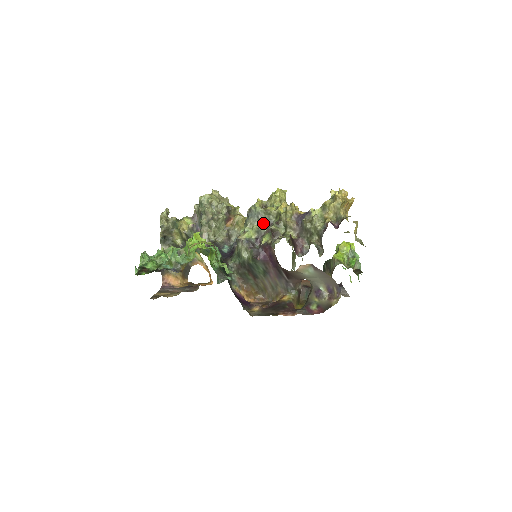
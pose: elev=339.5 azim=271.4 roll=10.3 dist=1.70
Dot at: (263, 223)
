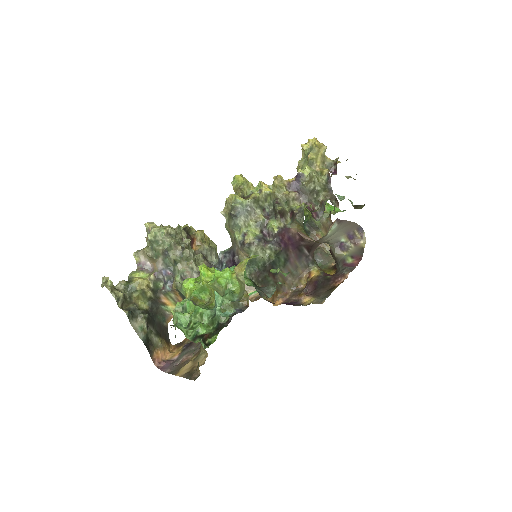
Dot at: (256, 214)
